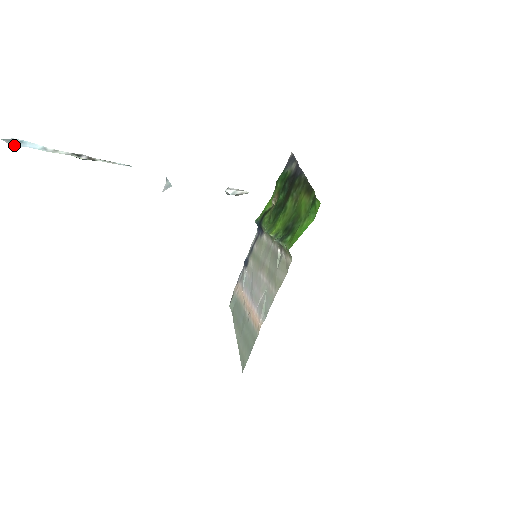
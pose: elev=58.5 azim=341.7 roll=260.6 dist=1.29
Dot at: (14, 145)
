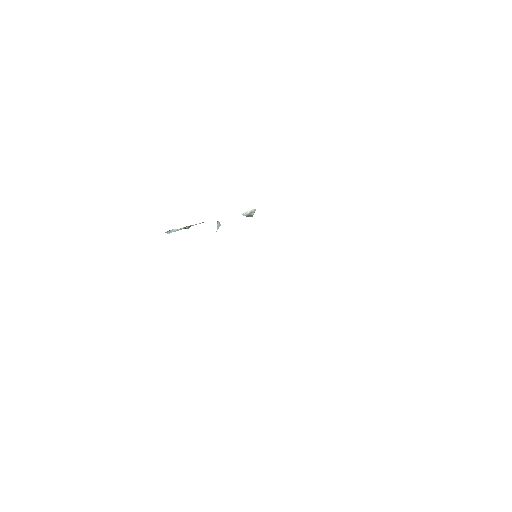
Dot at: (169, 233)
